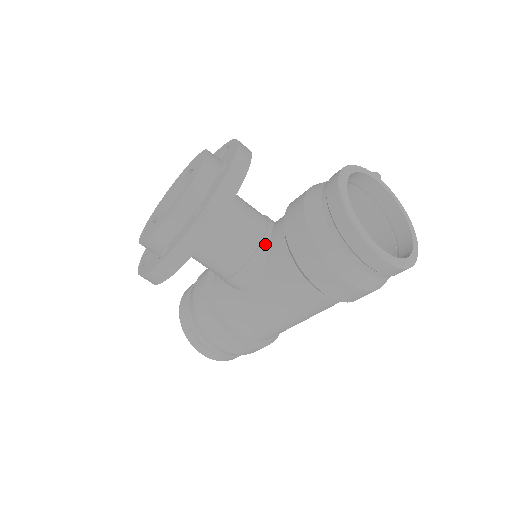
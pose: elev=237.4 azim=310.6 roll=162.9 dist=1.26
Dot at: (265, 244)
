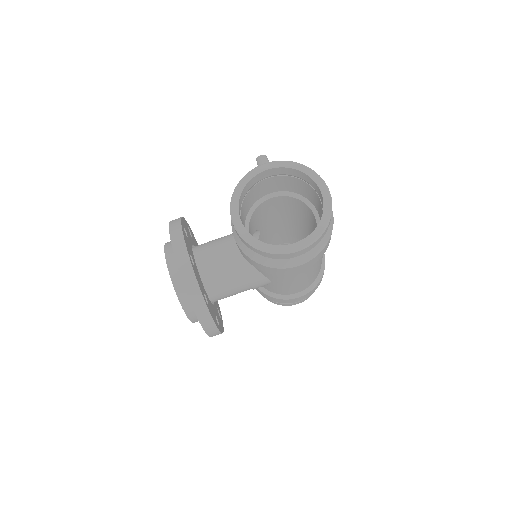
Dot at: (247, 264)
